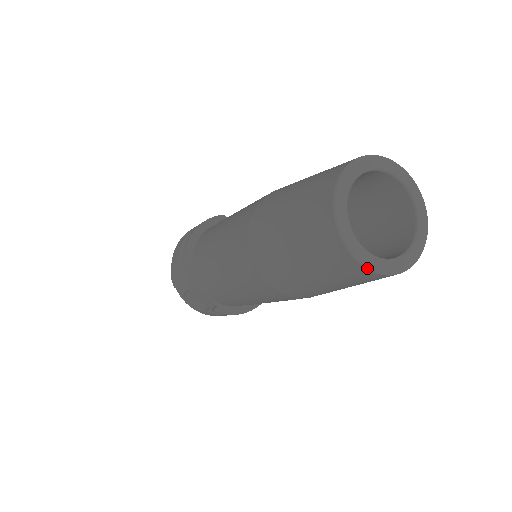
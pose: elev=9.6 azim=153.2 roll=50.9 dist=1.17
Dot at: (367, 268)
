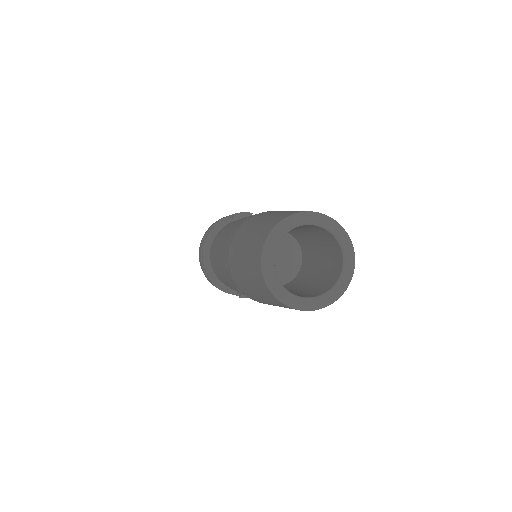
Dot at: (302, 310)
